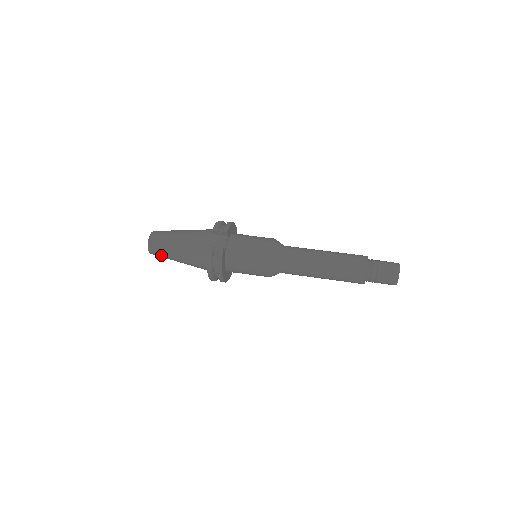
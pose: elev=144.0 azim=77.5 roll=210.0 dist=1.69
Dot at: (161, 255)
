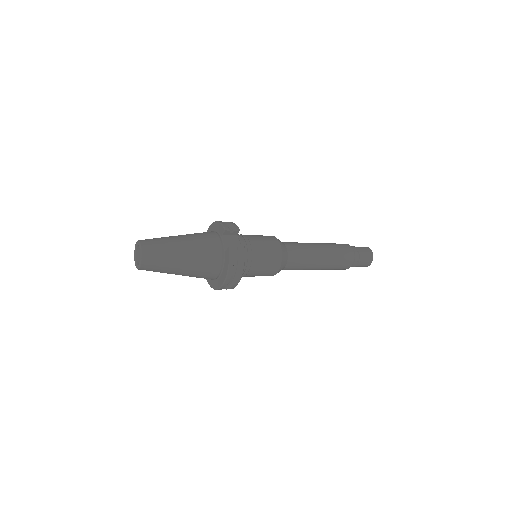
Dot at: (157, 268)
